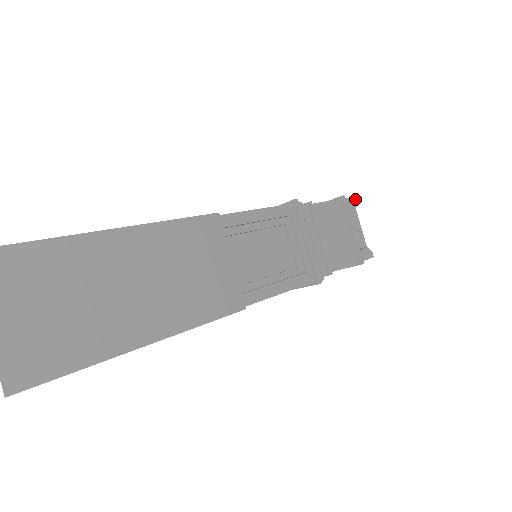
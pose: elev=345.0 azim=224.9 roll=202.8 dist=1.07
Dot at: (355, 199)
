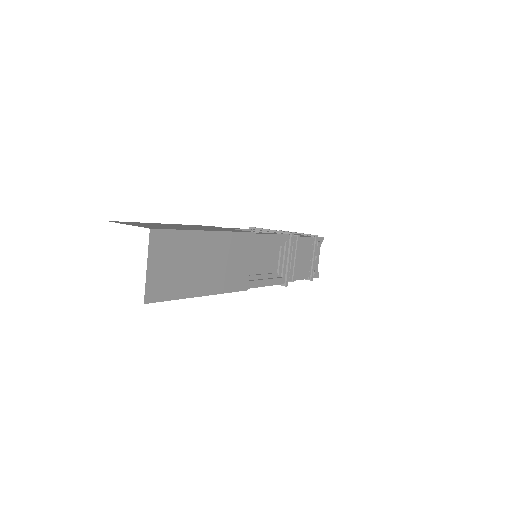
Dot at: (323, 239)
